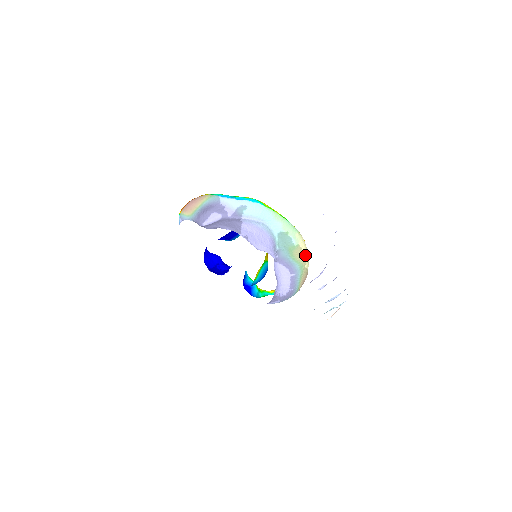
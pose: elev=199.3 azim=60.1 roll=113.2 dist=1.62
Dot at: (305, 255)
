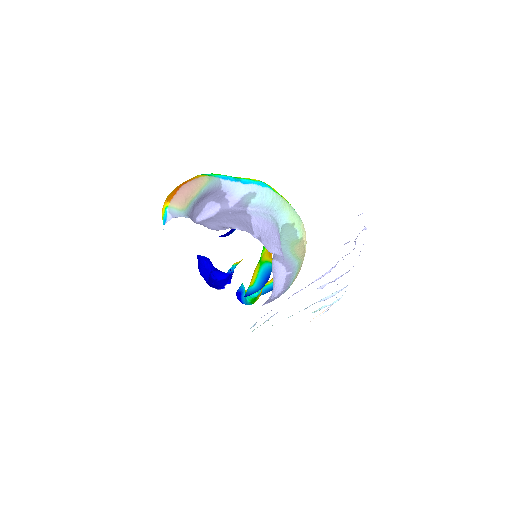
Dot at: (305, 248)
